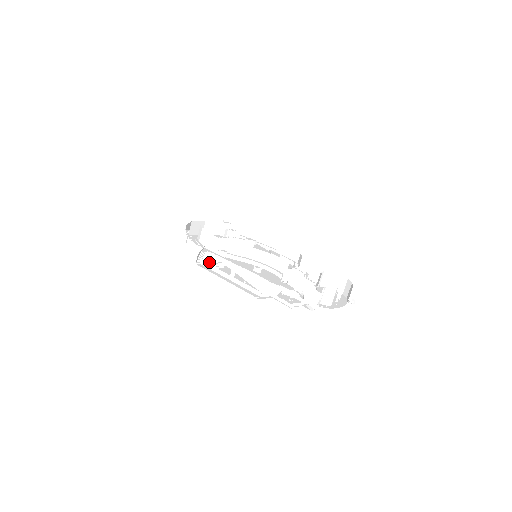
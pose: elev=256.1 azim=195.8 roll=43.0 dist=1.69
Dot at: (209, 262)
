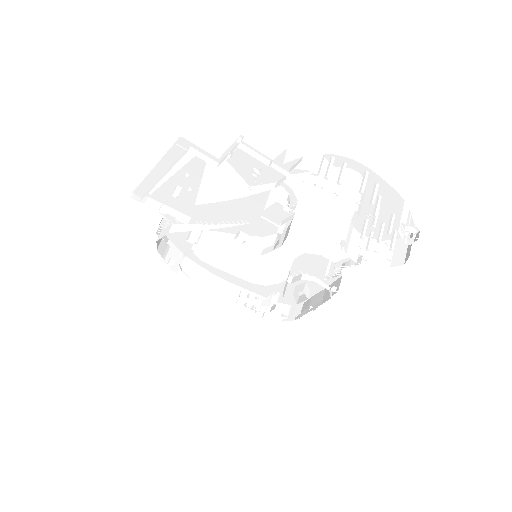
Dot at: (154, 204)
